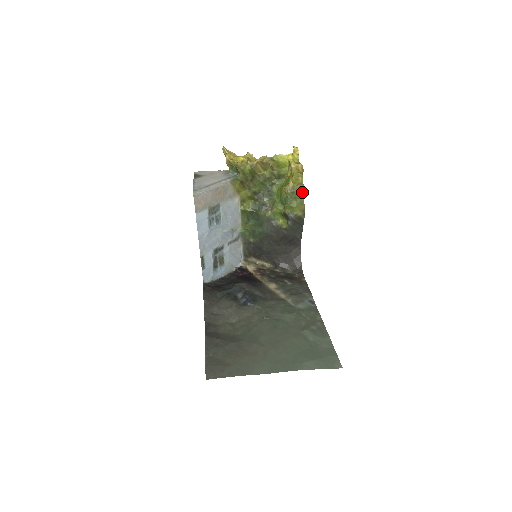
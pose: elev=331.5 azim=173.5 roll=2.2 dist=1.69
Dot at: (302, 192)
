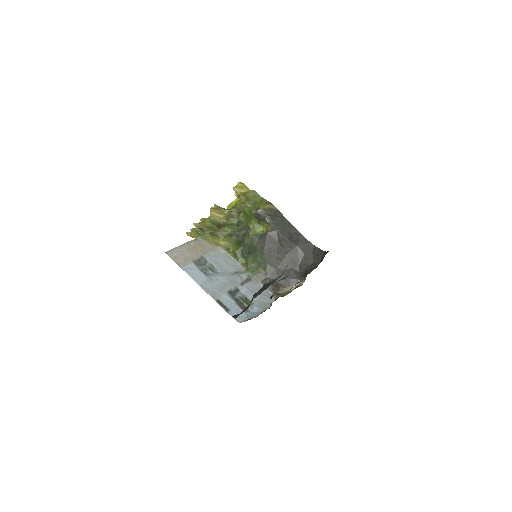
Dot at: (256, 195)
